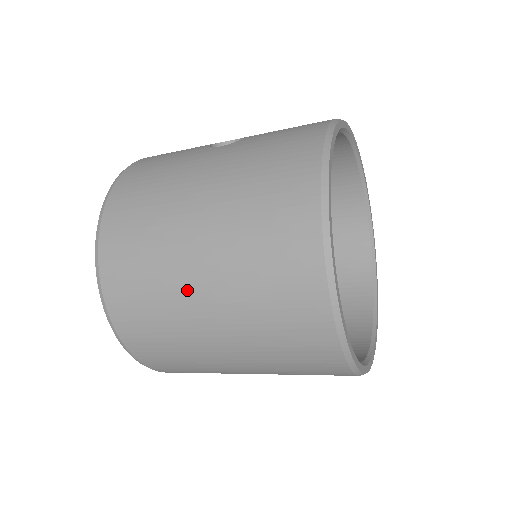
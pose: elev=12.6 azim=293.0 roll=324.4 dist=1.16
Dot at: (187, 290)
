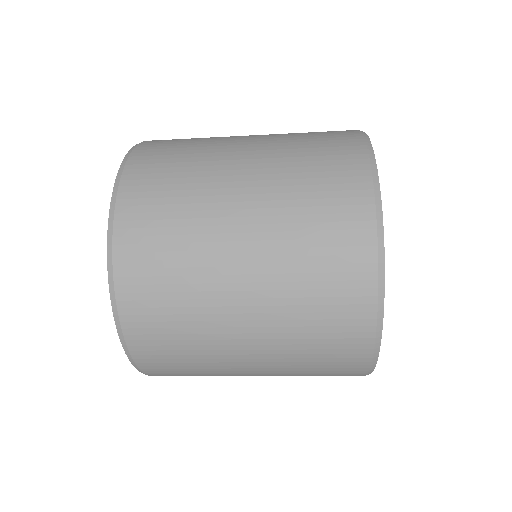
Dot at: (222, 232)
